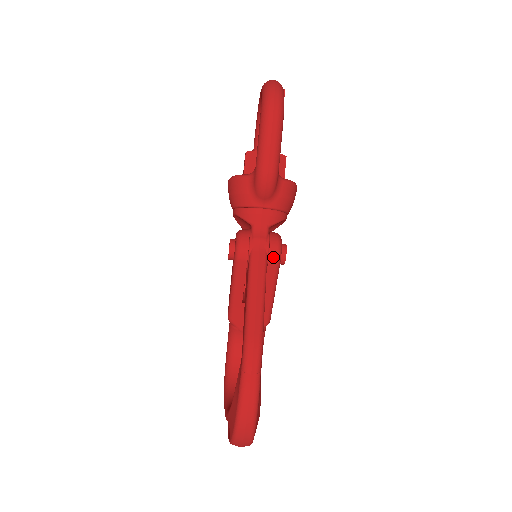
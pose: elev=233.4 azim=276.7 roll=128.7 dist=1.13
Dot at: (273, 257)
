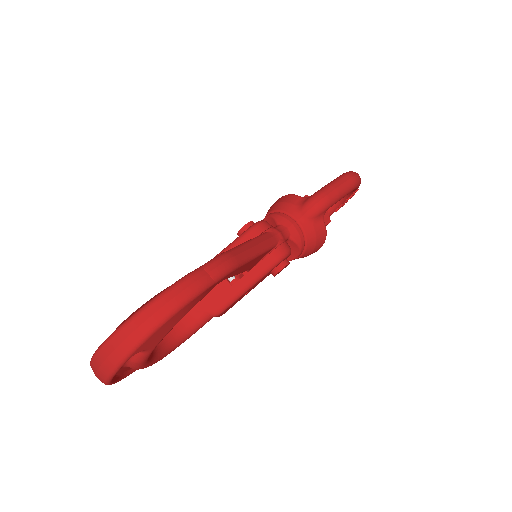
Dot at: (279, 251)
